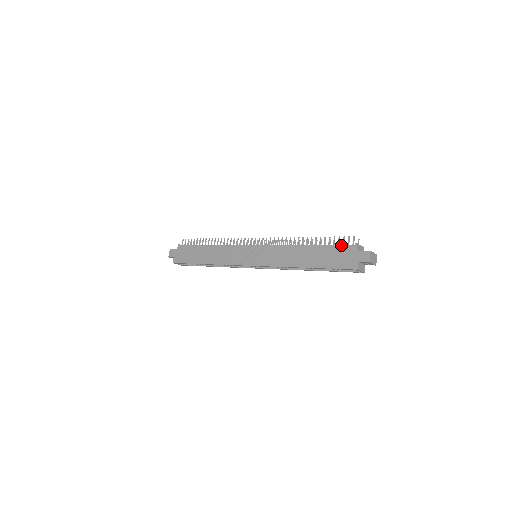
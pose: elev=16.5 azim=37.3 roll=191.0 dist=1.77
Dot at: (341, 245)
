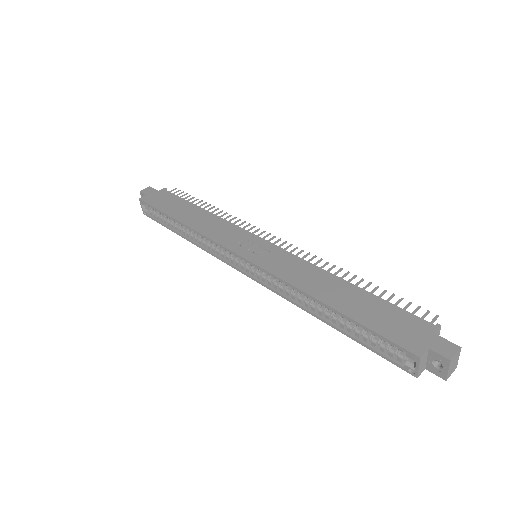
Dot at: occluded
